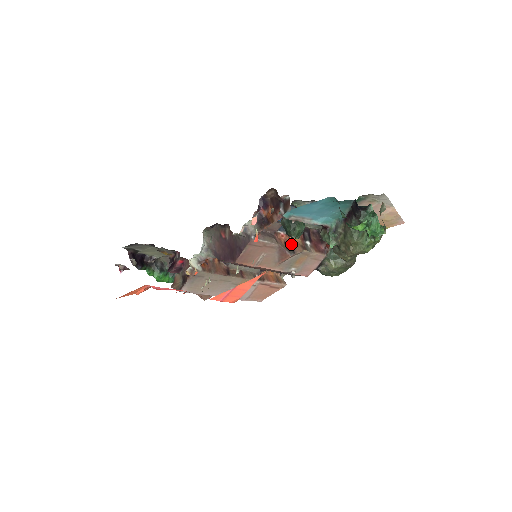
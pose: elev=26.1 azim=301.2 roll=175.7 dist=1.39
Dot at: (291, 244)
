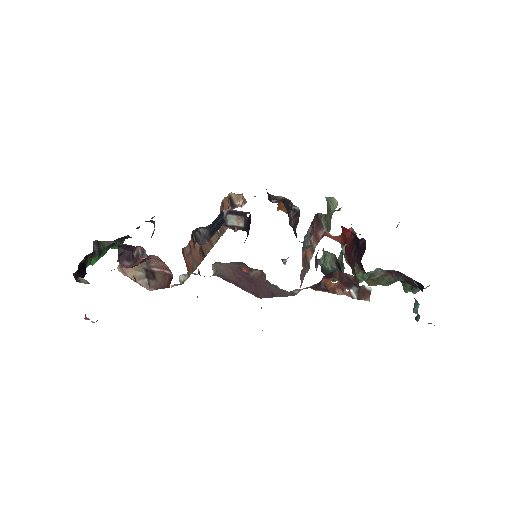
Dot at: (306, 256)
